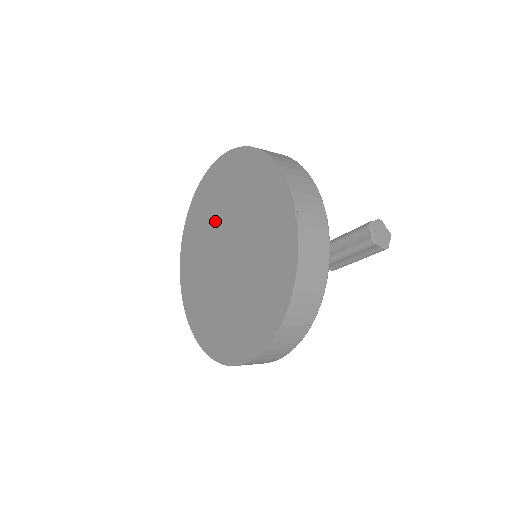
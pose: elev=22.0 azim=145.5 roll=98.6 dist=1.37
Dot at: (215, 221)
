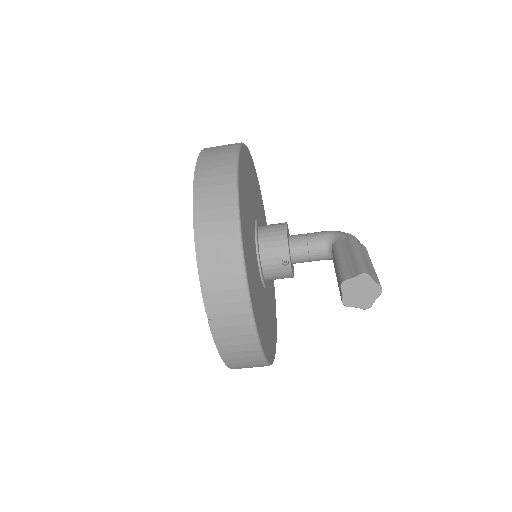
Dot at: occluded
